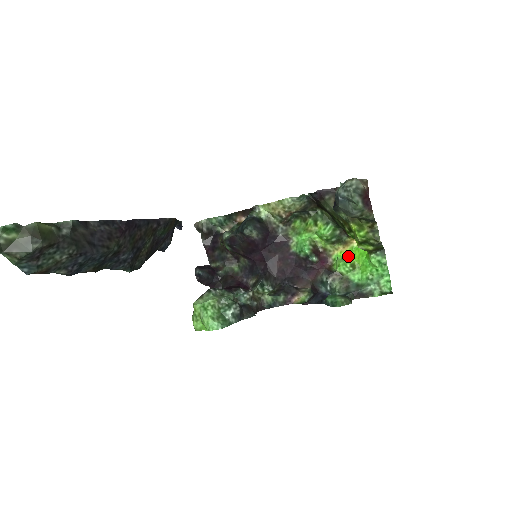
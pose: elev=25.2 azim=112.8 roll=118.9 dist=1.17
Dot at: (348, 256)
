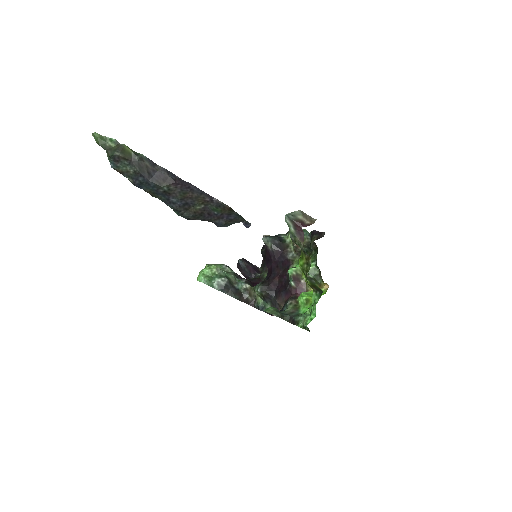
Dot at: occluded
